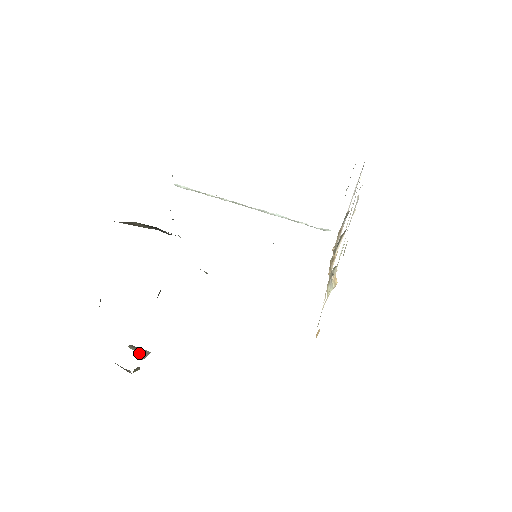
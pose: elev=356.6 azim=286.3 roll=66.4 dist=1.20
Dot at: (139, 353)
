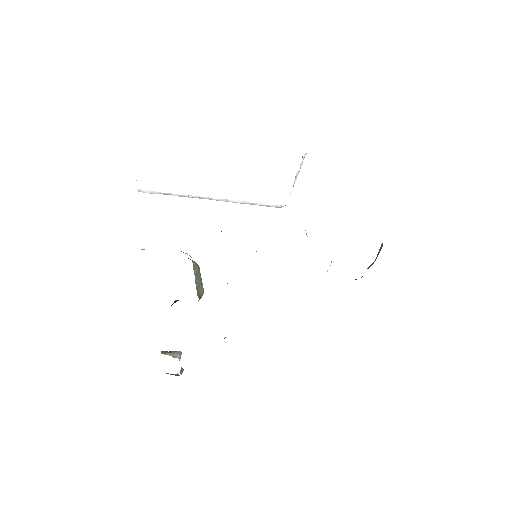
Dot at: (172, 356)
